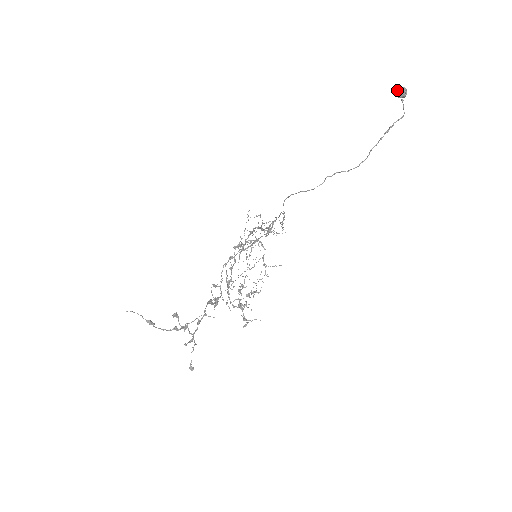
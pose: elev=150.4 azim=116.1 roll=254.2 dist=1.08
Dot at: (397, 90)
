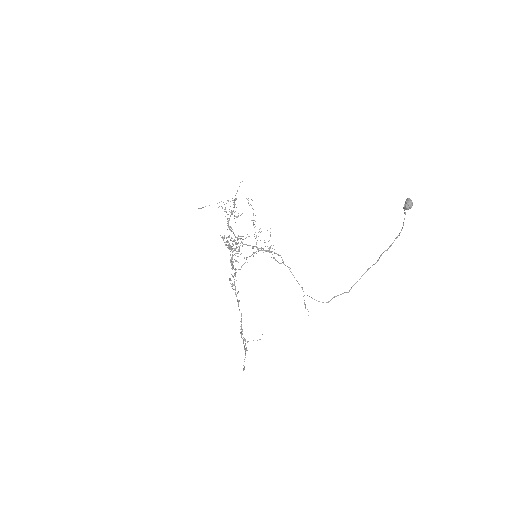
Dot at: occluded
